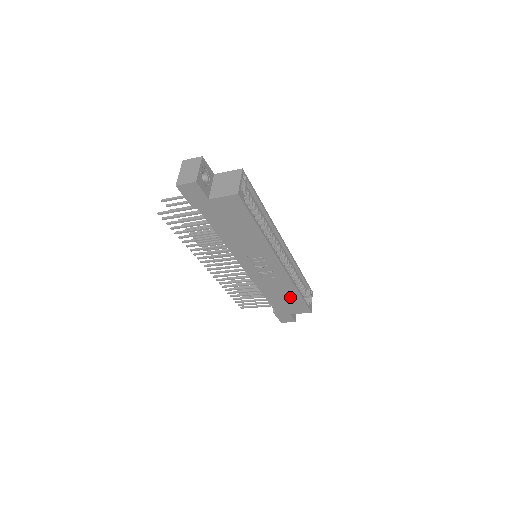
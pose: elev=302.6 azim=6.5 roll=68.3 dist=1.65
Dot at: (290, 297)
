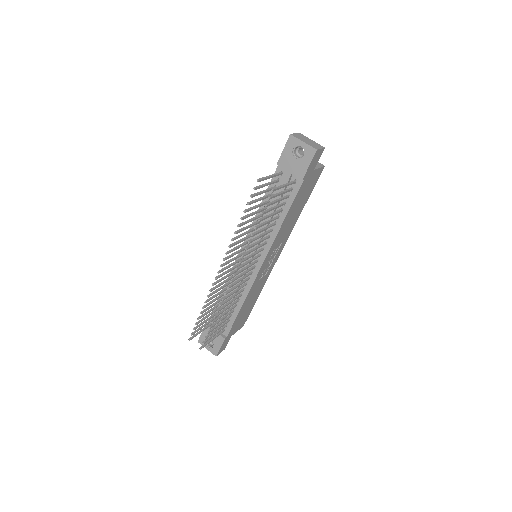
Dot at: (250, 305)
